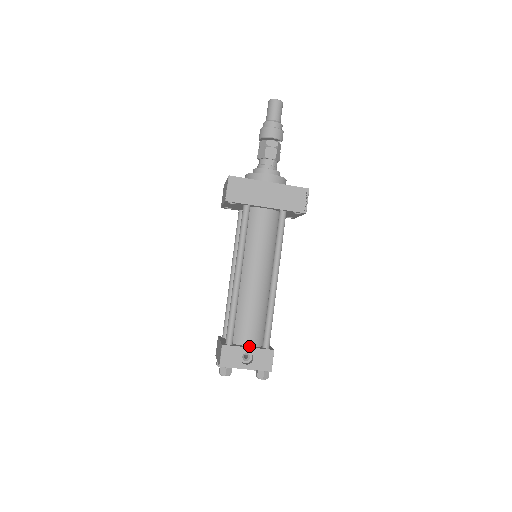
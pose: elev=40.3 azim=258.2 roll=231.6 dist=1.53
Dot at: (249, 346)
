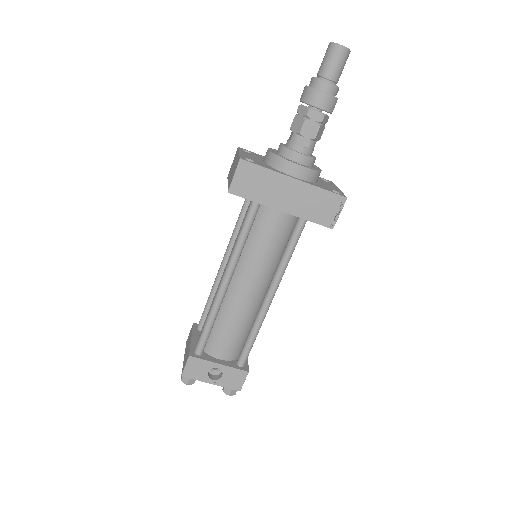
Dot at: (221, 360)
